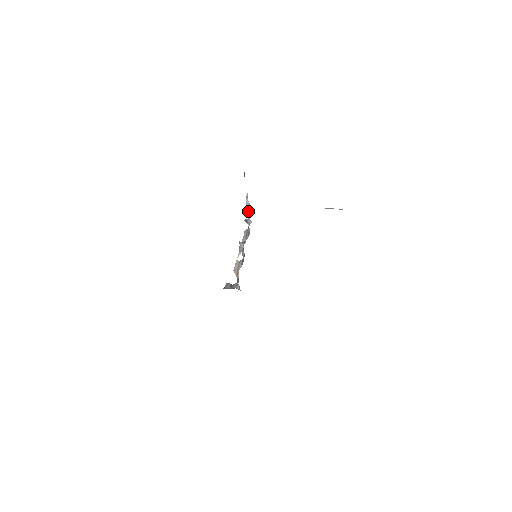
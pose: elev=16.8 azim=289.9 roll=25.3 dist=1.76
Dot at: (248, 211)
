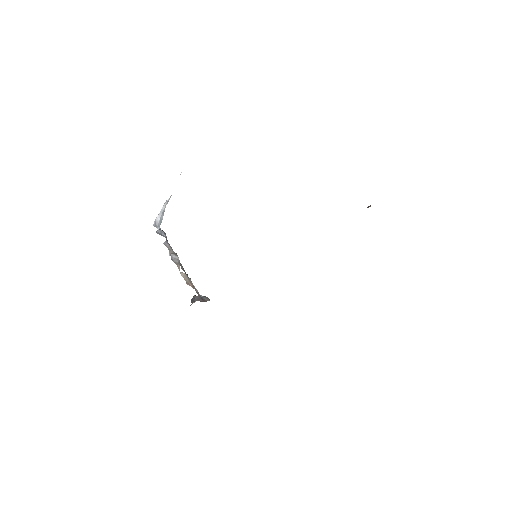
Dot at: (159, 220)
